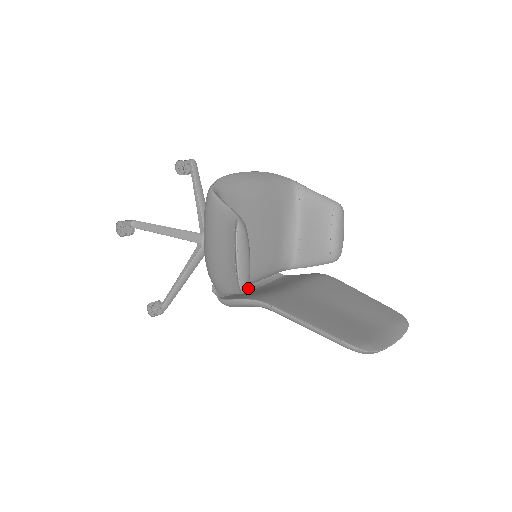
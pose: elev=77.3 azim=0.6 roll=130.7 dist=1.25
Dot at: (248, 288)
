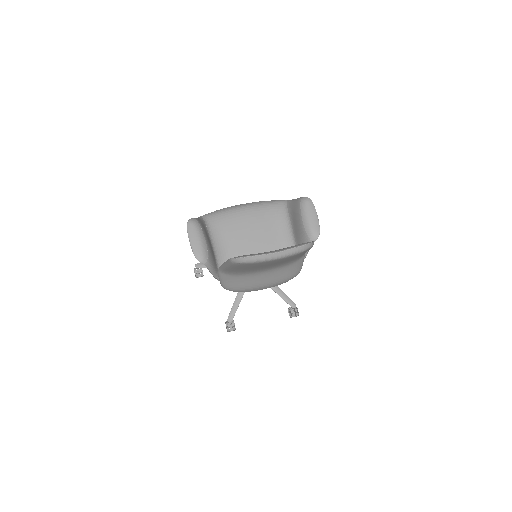
Dot at: occluded
